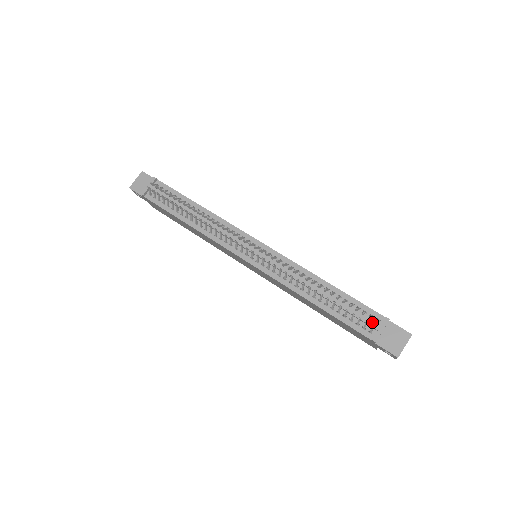
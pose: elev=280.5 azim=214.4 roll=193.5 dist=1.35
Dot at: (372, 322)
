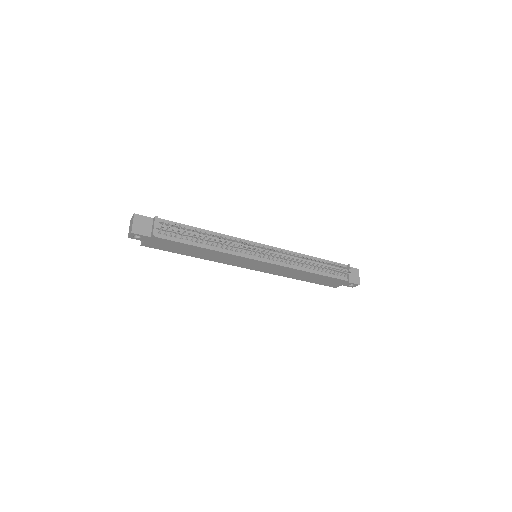
Dot at: (344, 270)
